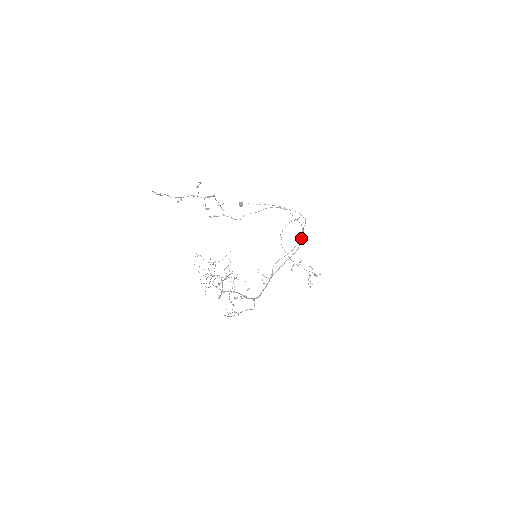
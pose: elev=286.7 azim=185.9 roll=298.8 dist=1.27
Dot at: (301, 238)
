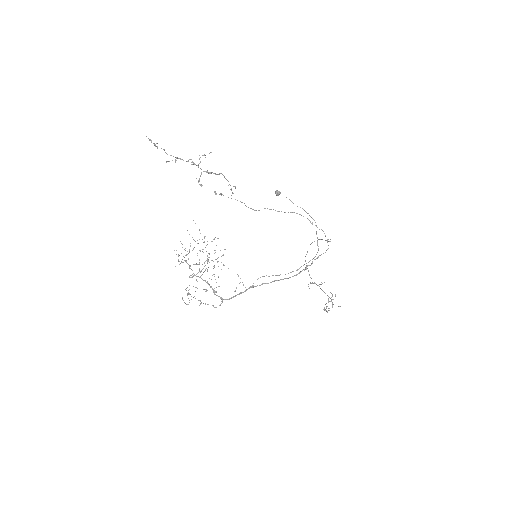
Dot at: (306, 266)
